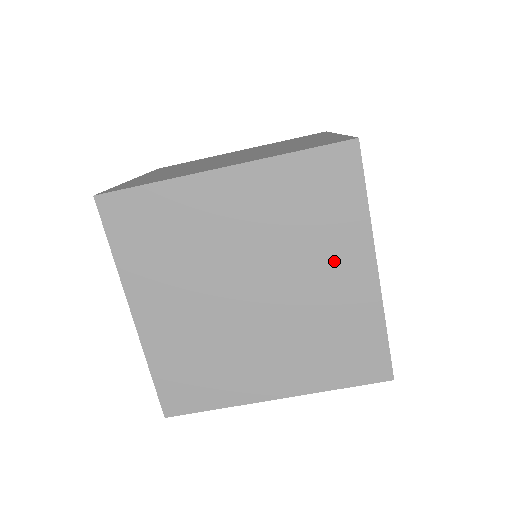
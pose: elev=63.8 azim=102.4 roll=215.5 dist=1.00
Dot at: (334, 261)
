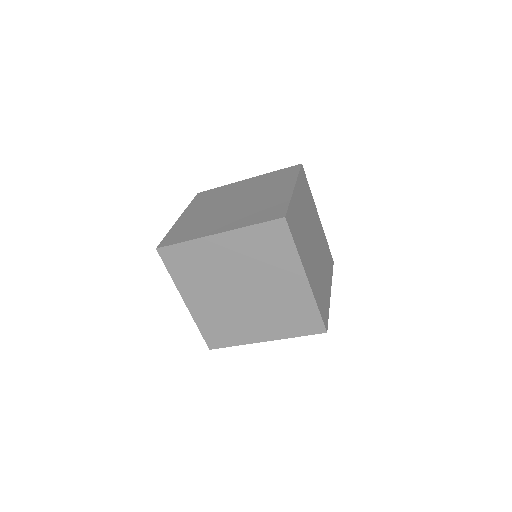
Dot at: (283, 276)
